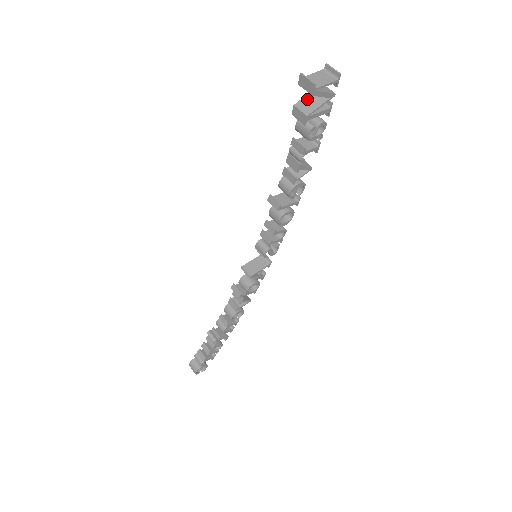
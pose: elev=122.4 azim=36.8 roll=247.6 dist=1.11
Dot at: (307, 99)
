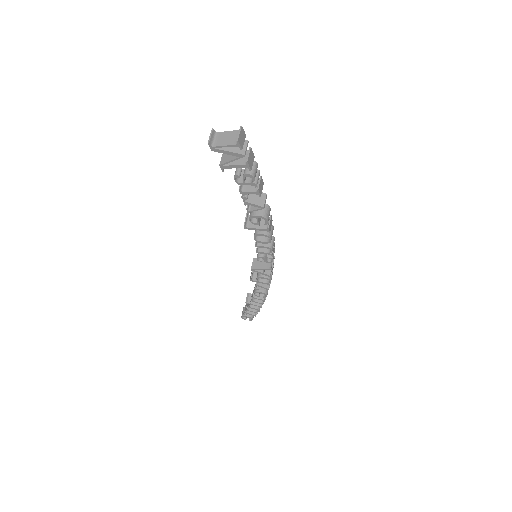
Dot at: occluded
